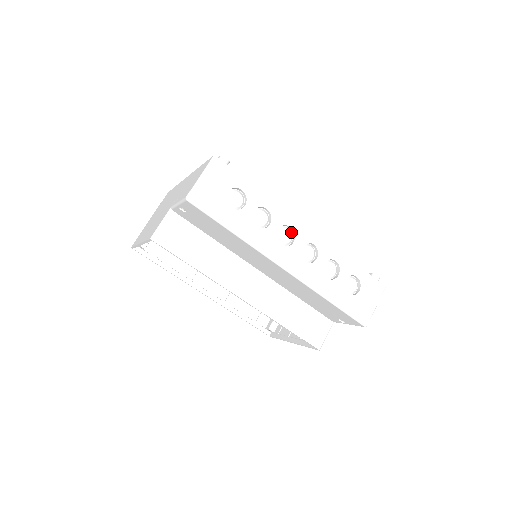
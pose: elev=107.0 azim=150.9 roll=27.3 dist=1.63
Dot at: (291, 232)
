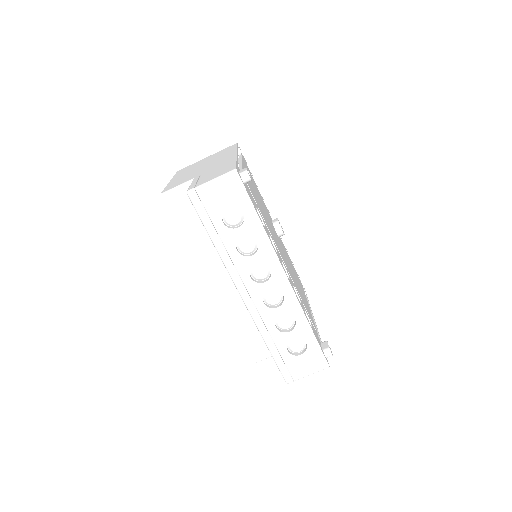
Dot at: (270, 272)
